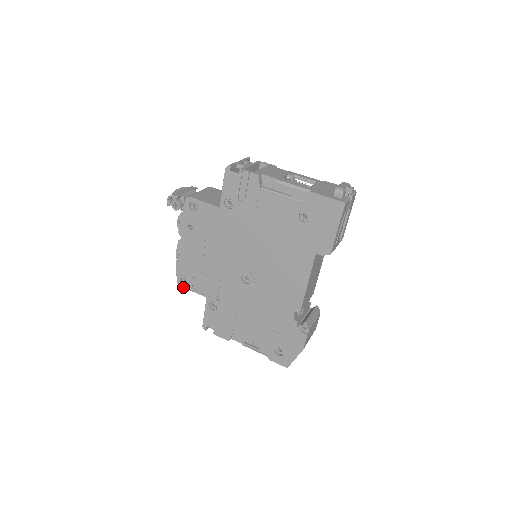
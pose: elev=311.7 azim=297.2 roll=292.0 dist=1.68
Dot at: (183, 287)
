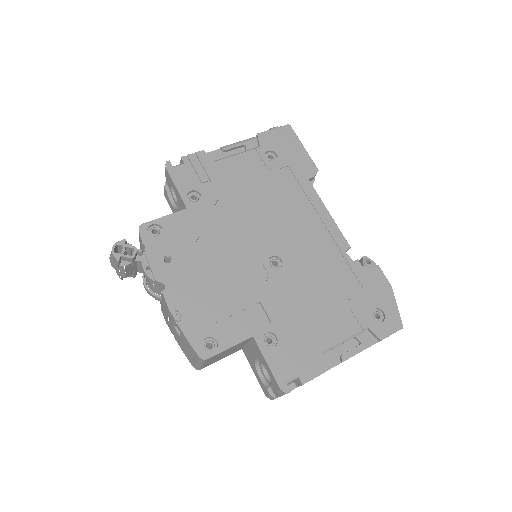
Dot at: (213, 355)
